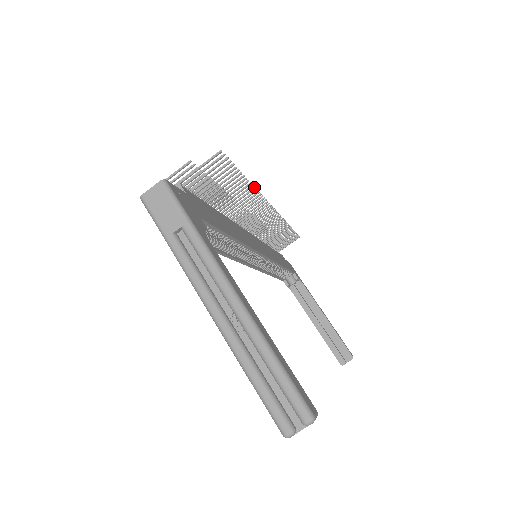
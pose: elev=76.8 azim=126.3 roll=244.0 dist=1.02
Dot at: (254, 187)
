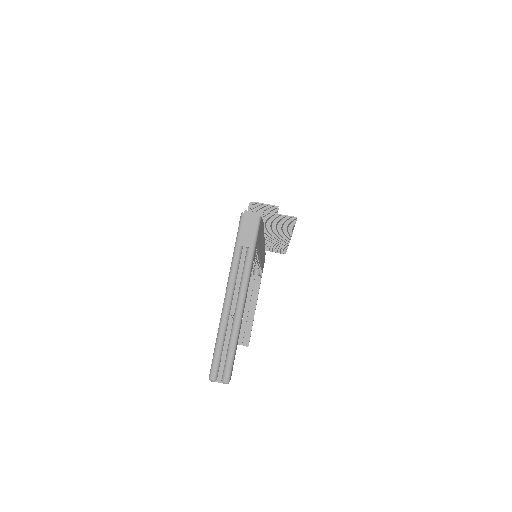
Dot at: occluded
